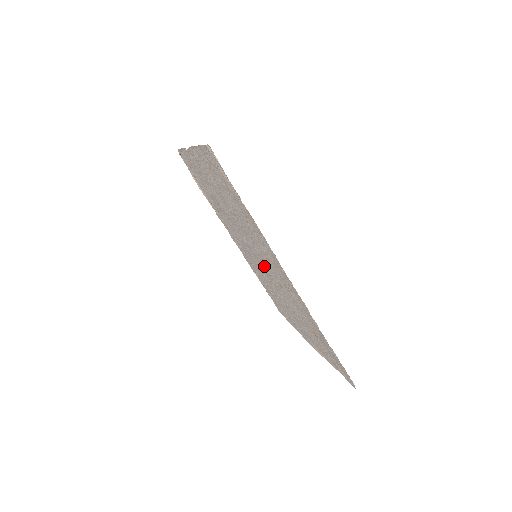
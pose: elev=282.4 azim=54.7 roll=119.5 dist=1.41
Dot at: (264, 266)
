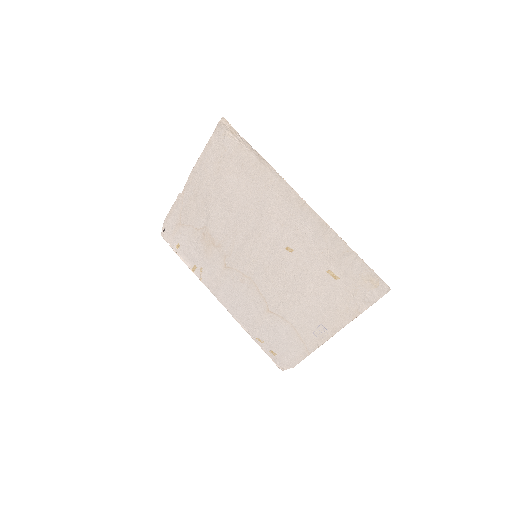
Dot at: (267, 255)
